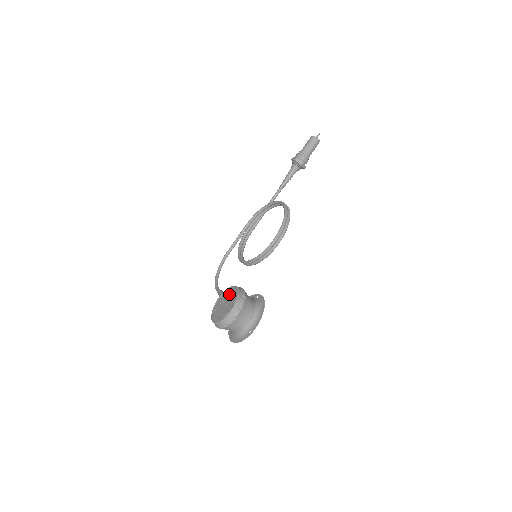
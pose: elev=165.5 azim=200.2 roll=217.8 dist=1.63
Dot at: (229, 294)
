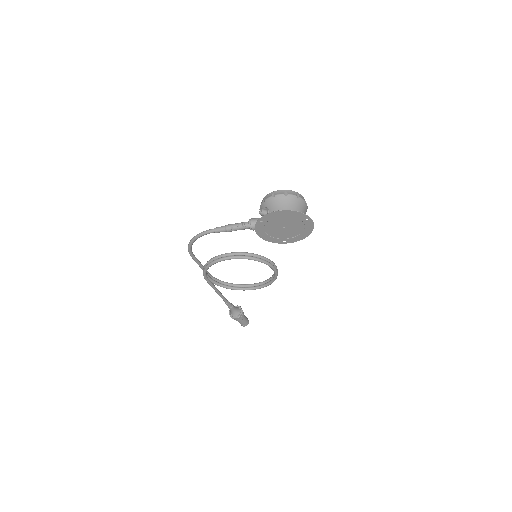
Dot at: occluded
